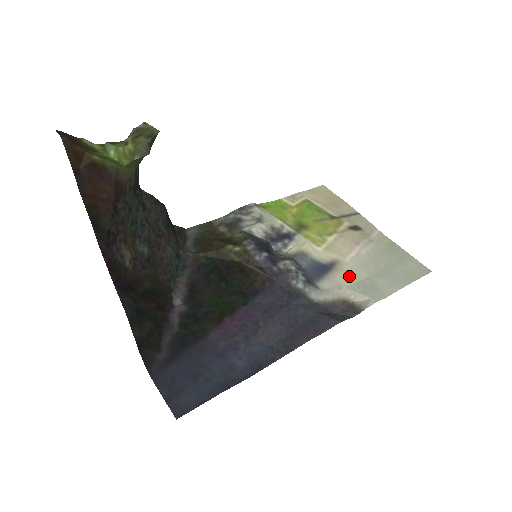
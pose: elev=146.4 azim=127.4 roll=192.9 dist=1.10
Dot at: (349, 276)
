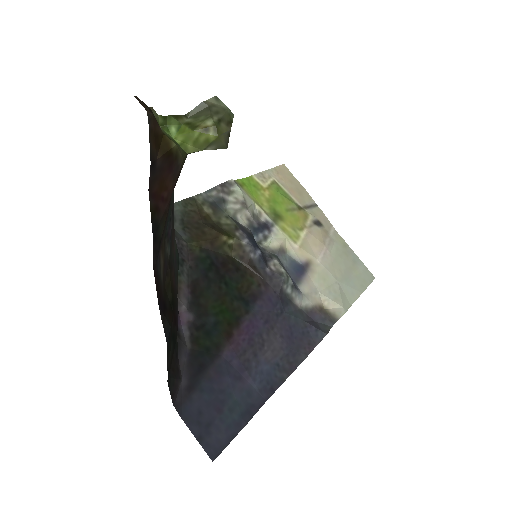
Dot at: (322, 280)
